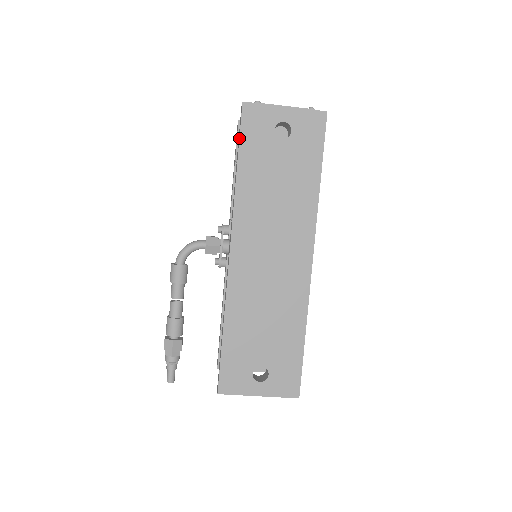
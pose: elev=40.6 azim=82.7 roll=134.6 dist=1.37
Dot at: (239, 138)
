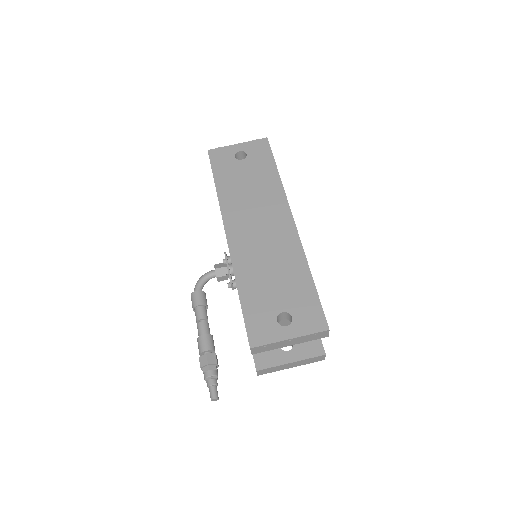
Dot at: occluded
